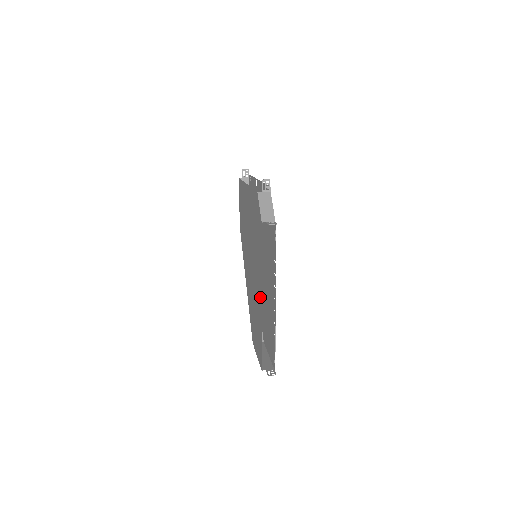
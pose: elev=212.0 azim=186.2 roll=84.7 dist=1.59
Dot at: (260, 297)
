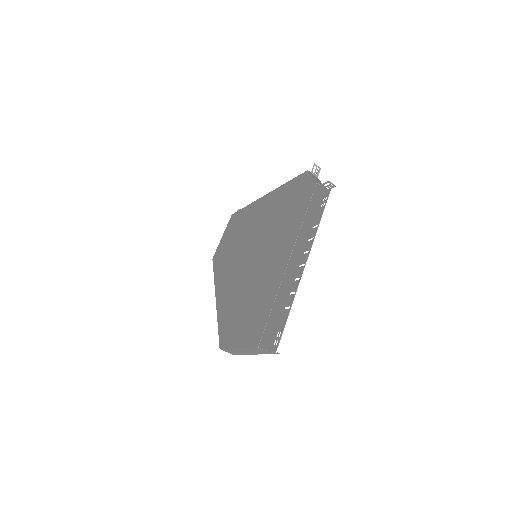
Dot at: (284, 259)
